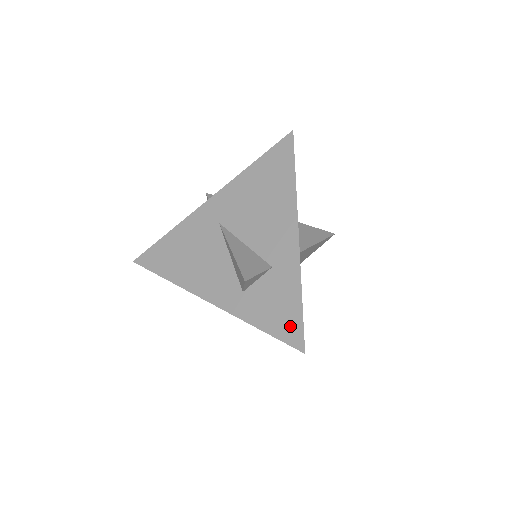
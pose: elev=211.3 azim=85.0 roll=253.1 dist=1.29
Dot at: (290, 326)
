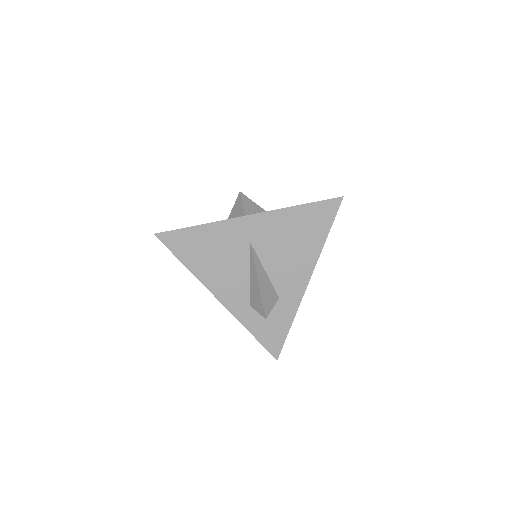
Dot at: (275, 341)
